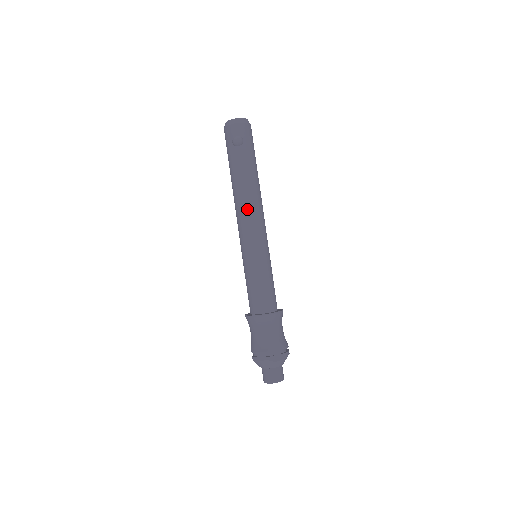
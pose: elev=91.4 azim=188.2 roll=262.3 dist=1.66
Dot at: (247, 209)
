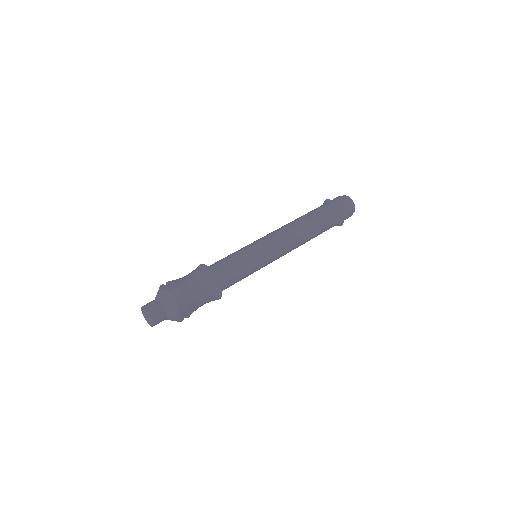
Dot at: occluded
